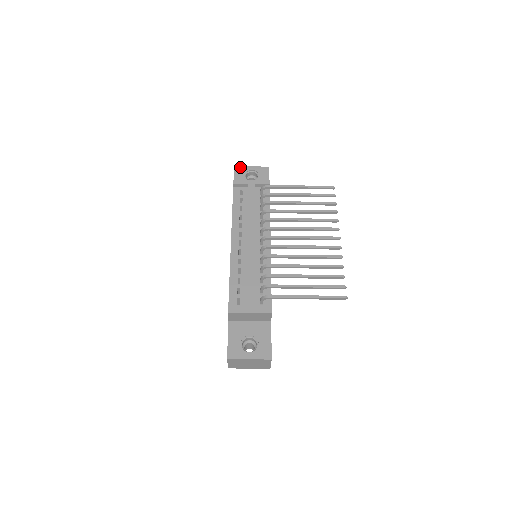
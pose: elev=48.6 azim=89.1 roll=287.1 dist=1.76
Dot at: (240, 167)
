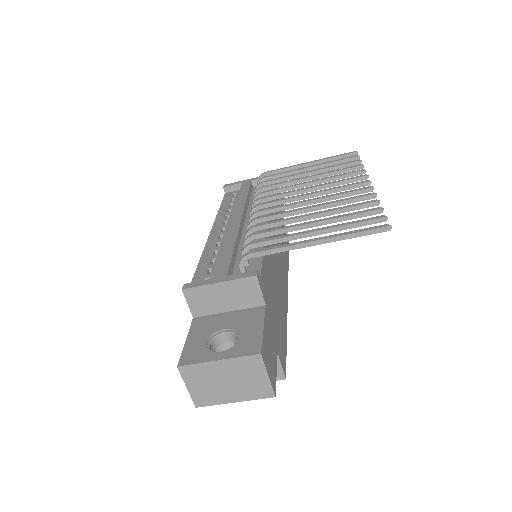
Dot at: occluded
